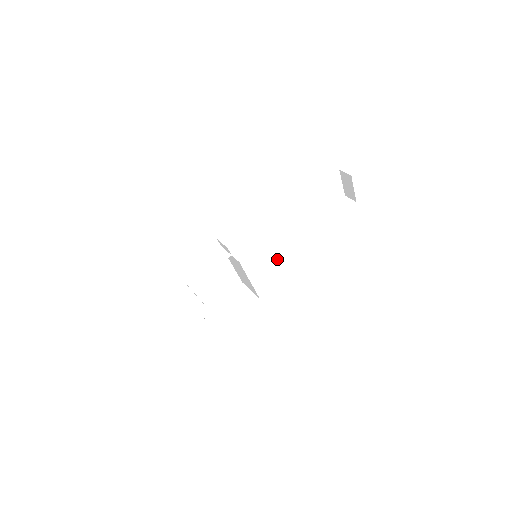
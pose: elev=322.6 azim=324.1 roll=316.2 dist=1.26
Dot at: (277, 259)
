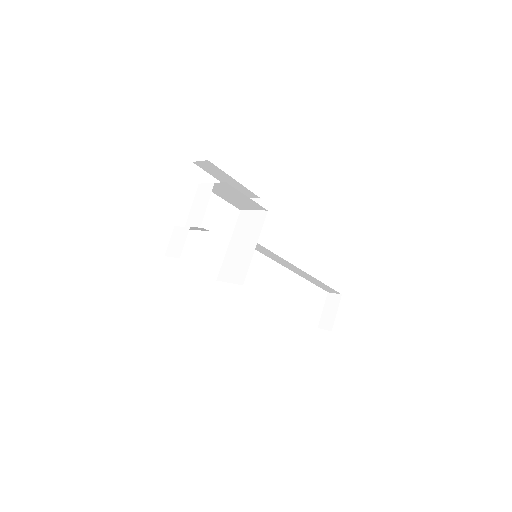
Dot at: occluded
